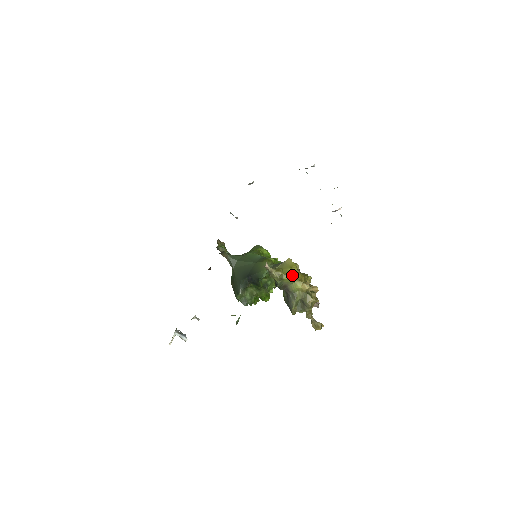
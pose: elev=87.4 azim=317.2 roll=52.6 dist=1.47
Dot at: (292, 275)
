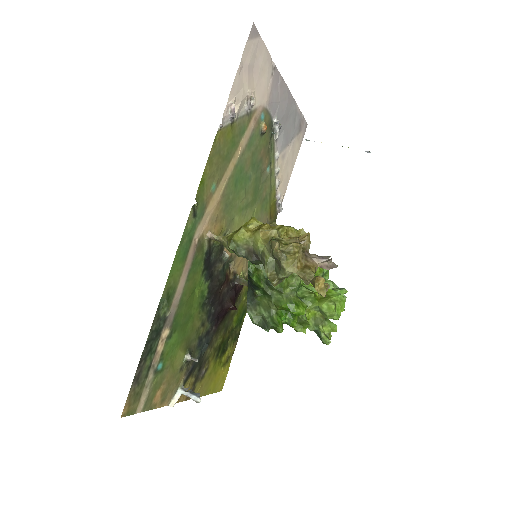
Dot at: (248, 230)
